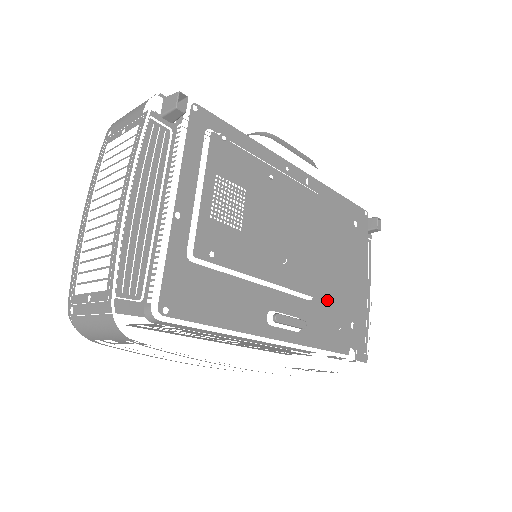
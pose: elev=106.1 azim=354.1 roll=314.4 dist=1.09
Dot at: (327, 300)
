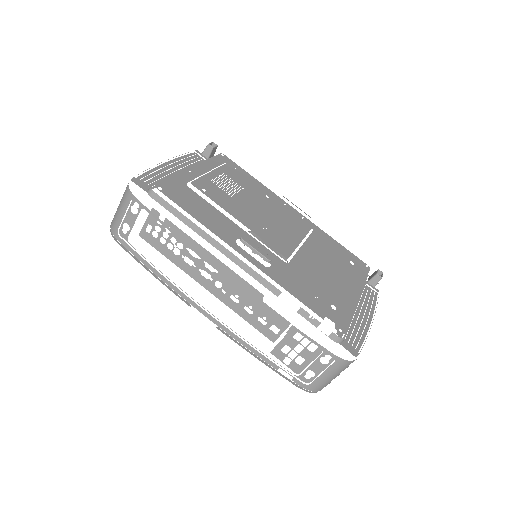
Dot at: (305, 274)
